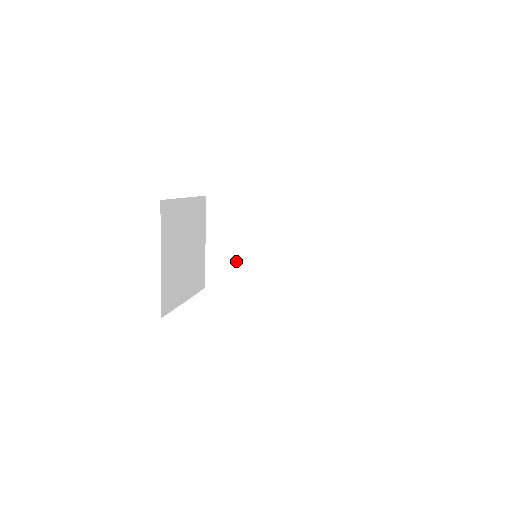
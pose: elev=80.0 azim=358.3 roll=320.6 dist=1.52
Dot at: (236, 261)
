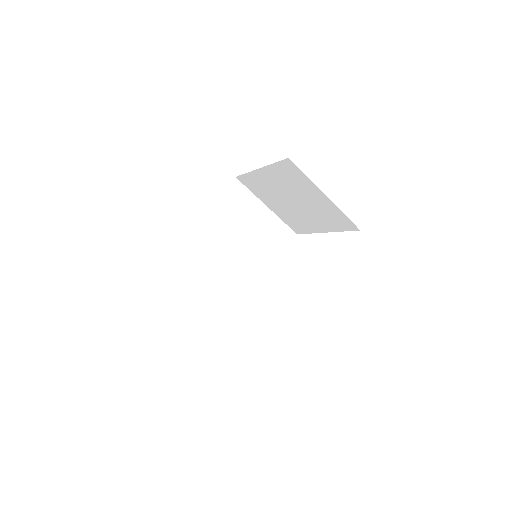
Dot at: (225, 292)
